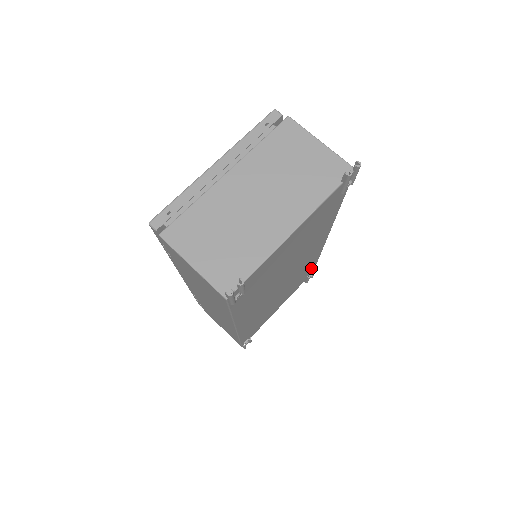
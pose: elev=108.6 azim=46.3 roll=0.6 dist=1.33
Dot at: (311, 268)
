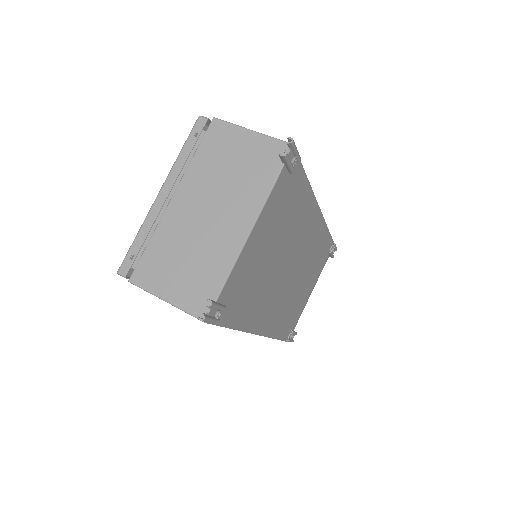
Dot at: (326, 243)
